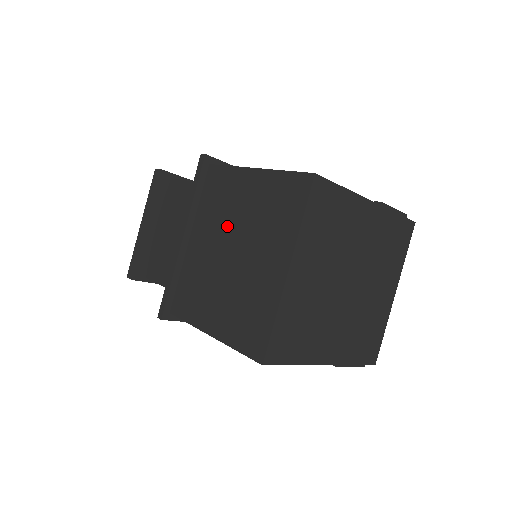
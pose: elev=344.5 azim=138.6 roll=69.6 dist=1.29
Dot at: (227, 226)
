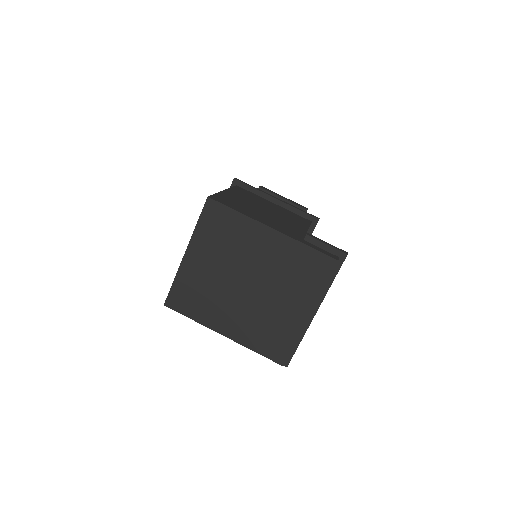
Dot at: occluded
